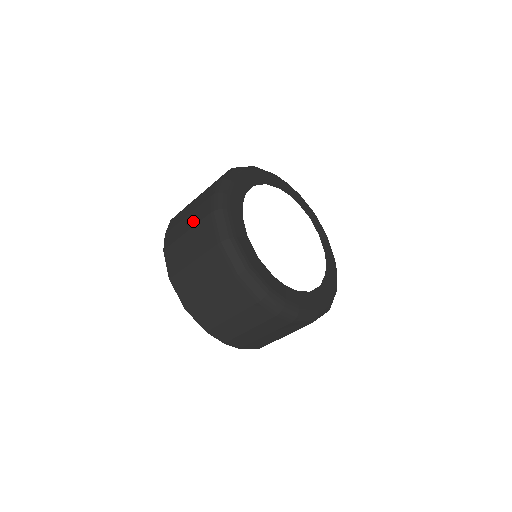
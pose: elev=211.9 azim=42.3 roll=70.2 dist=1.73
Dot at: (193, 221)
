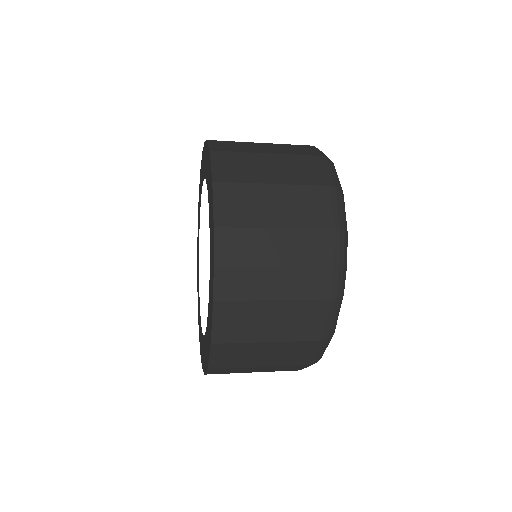
Dot at: (292, 290)
